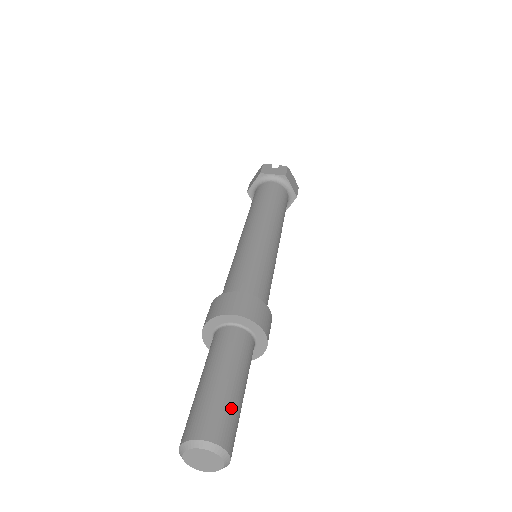
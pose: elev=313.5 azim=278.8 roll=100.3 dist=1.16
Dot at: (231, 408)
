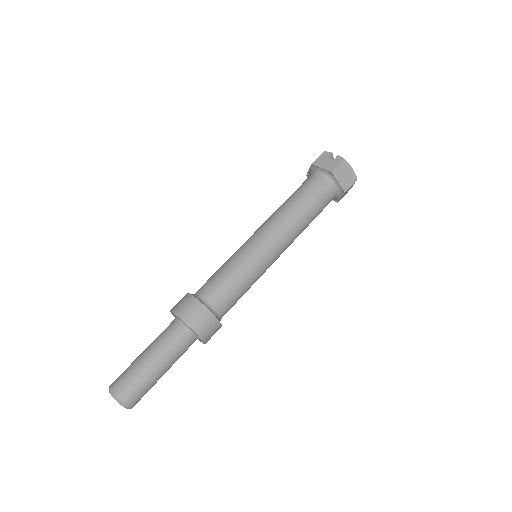
Dot at: (141, 379)
